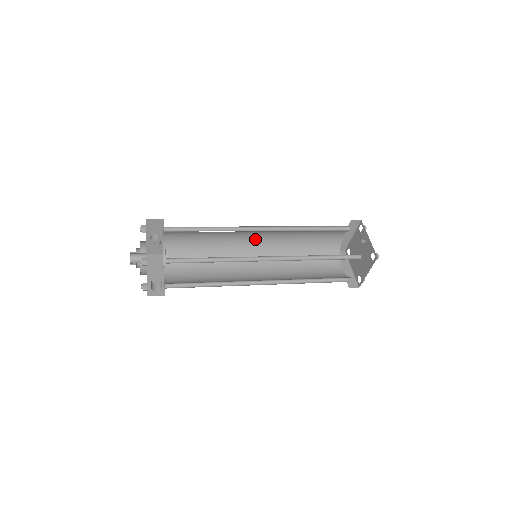
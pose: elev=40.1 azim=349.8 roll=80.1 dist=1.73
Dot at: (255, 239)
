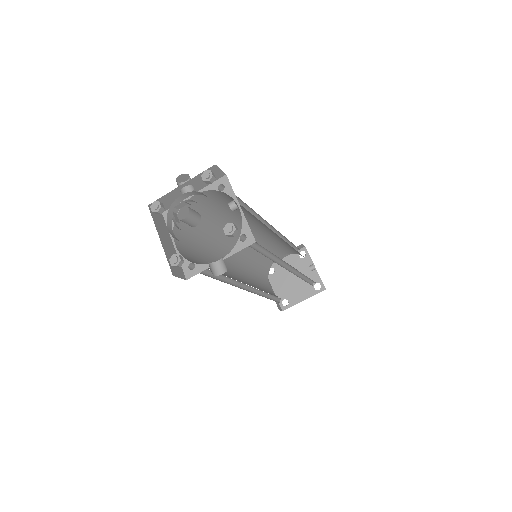
Dot at: occluded
